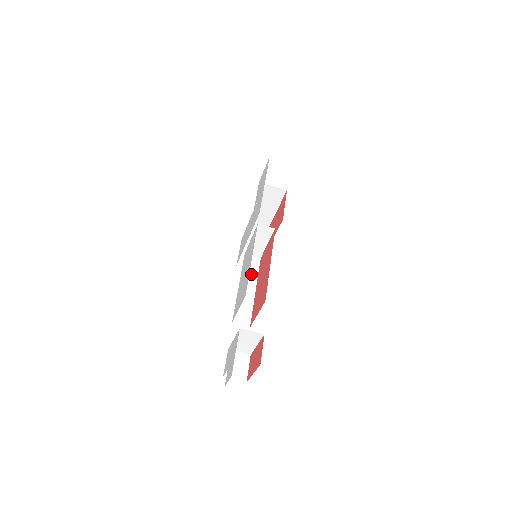
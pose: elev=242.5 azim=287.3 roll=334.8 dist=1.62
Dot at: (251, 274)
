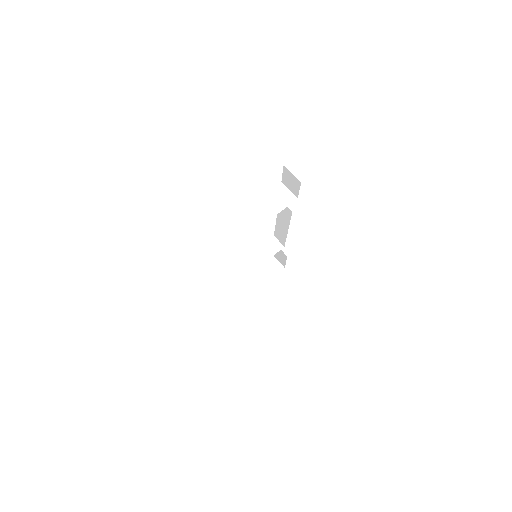
Dot at: occluded
